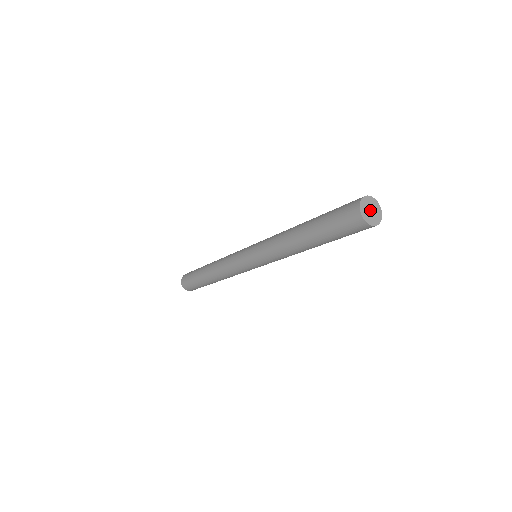
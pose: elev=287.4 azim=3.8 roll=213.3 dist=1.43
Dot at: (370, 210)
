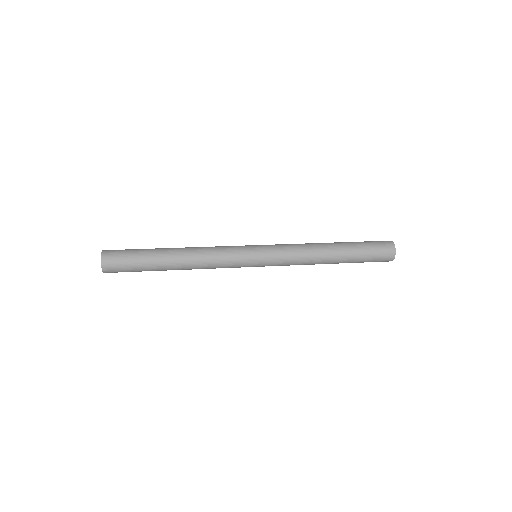
Dot at: occluded
